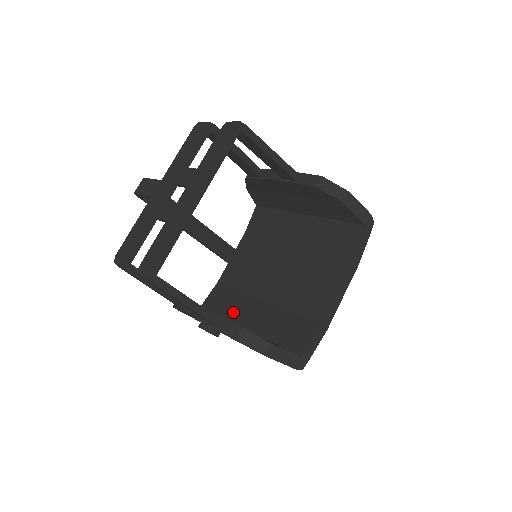
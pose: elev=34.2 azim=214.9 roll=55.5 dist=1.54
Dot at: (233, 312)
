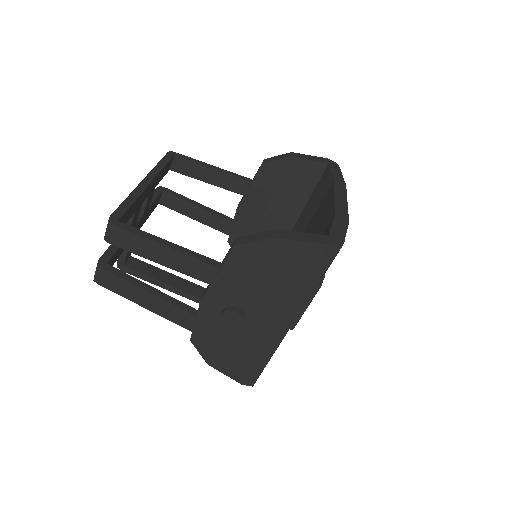
Dot at: occluded
